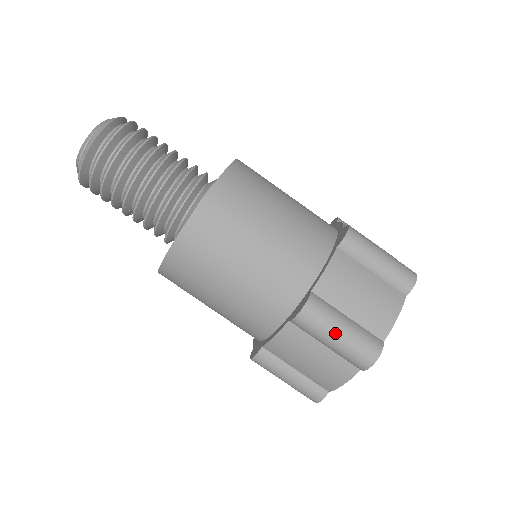
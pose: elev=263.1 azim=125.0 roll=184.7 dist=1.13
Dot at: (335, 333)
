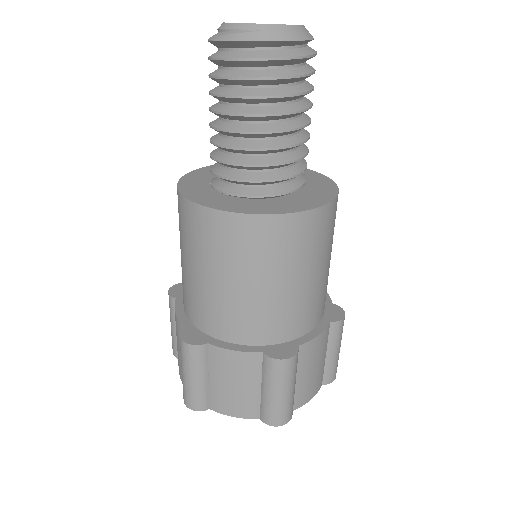
Dot at: (186, 373)
